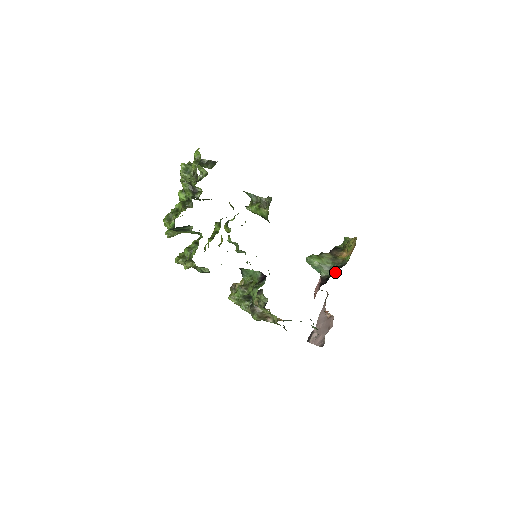
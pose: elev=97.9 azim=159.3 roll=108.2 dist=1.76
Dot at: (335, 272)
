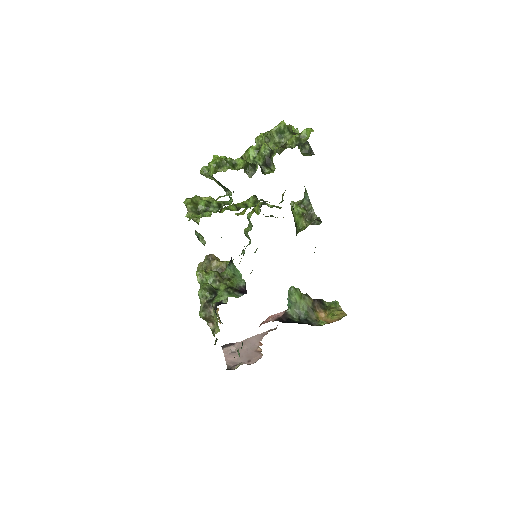
Dot at: (300, 322)
